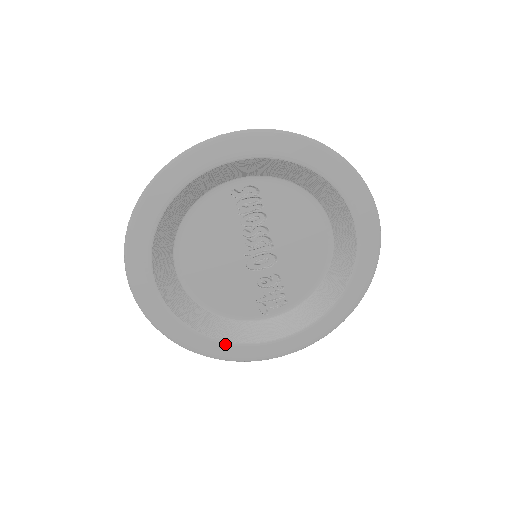
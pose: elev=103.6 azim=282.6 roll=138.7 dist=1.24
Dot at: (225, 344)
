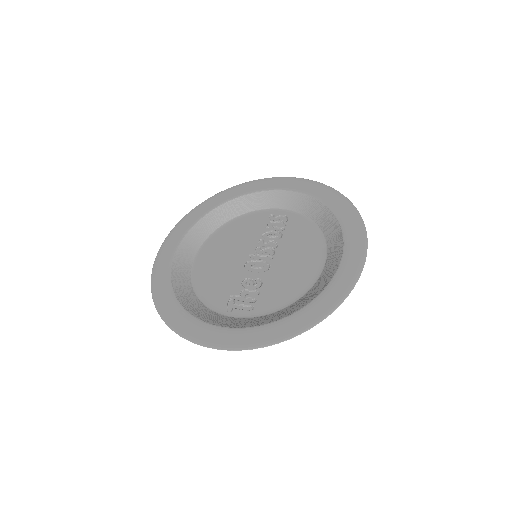
Dot at: (179, 308)
